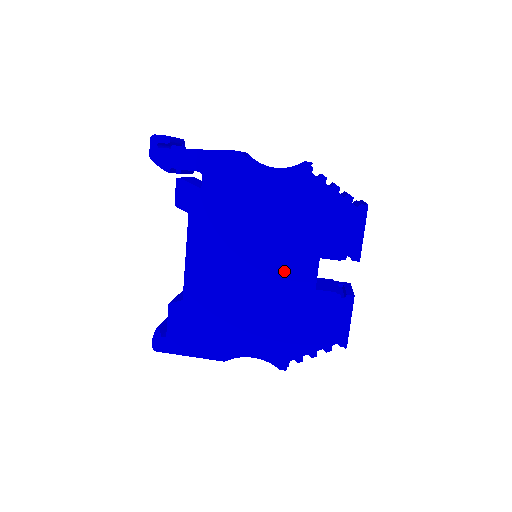
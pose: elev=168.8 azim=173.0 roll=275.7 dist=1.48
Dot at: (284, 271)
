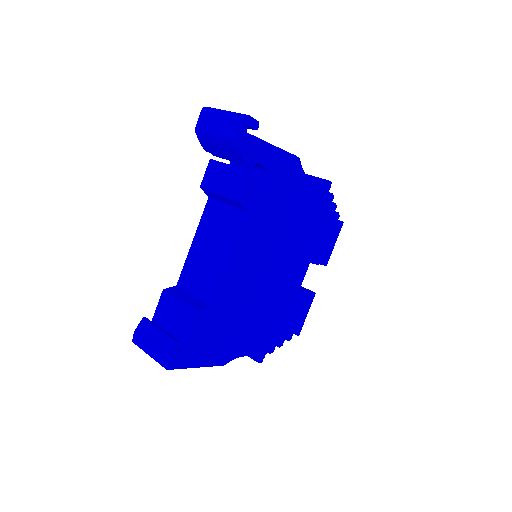
Dot at: (289, 274)
